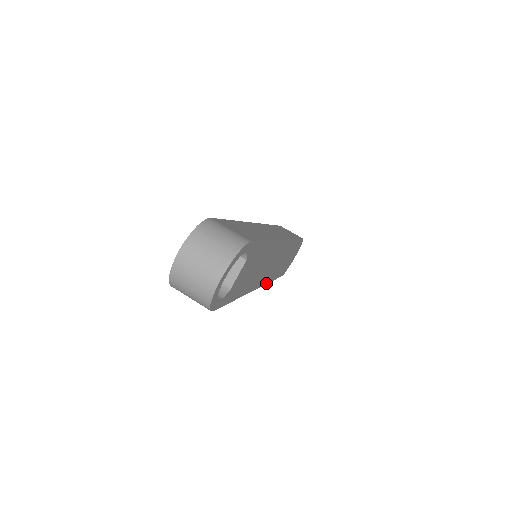
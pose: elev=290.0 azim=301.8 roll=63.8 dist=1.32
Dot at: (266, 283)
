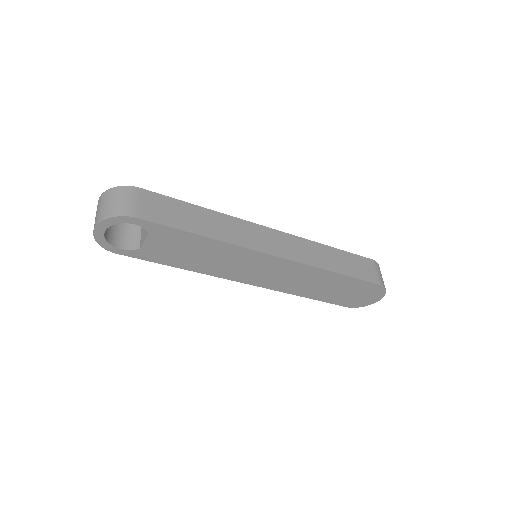
Dot at: (278, 290)
